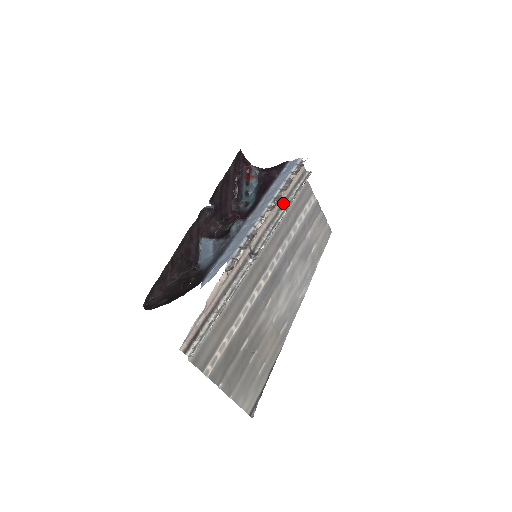
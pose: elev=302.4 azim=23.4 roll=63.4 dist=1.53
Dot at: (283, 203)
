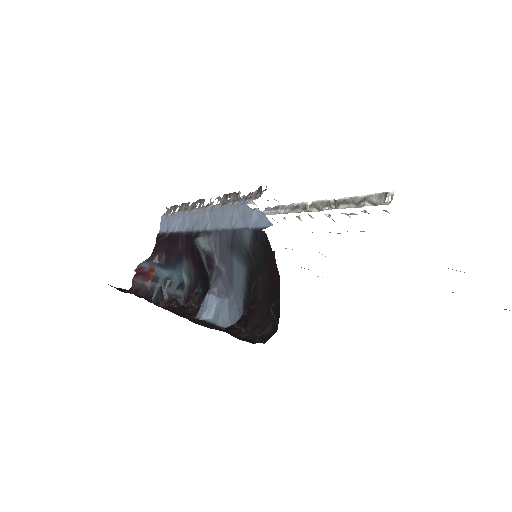
Dot at: occluded
